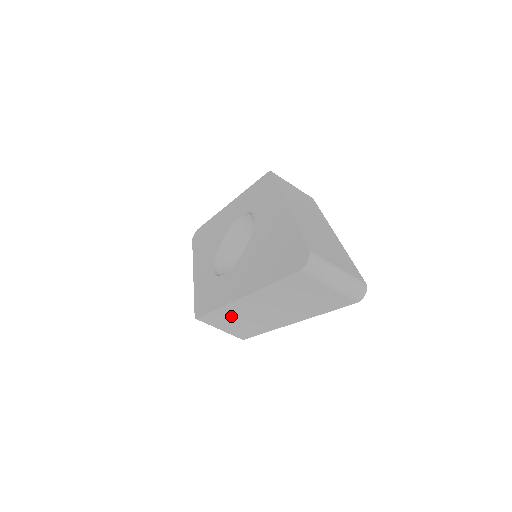
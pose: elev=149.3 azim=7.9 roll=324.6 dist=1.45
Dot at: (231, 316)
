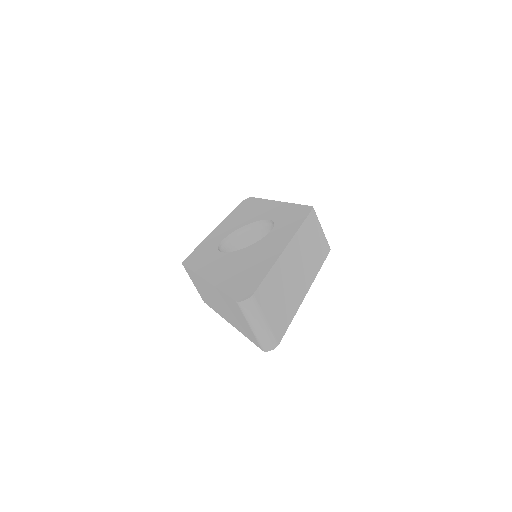
Dot at: (199, 283)
